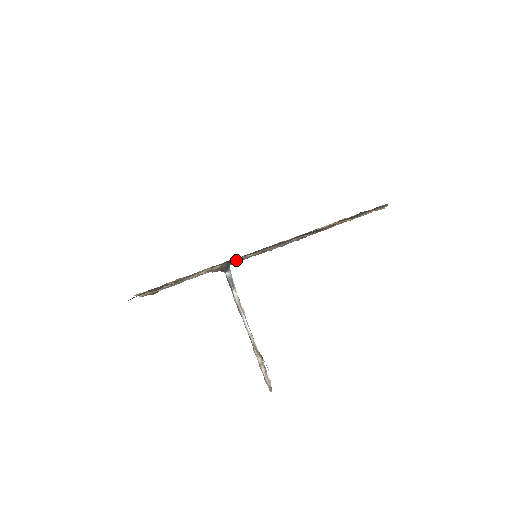
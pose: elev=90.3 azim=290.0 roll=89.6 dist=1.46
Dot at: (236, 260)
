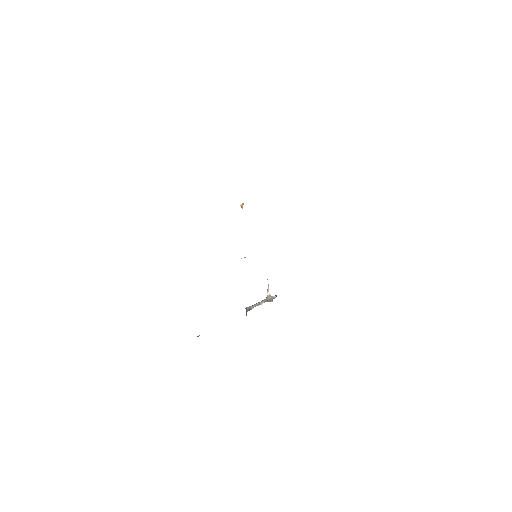
Dot at: occluded
